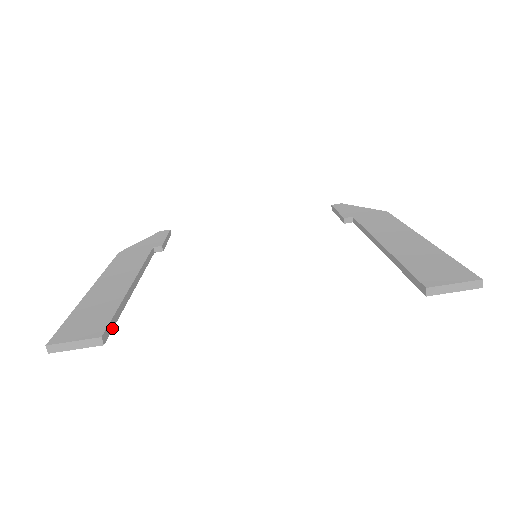
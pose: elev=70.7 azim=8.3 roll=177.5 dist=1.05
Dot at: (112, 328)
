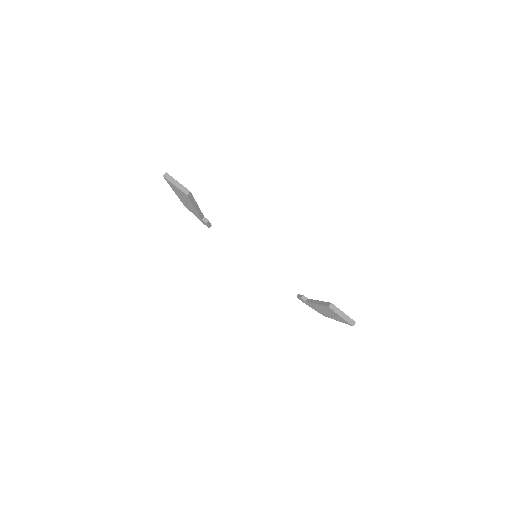
Dot at: (190, 198)
